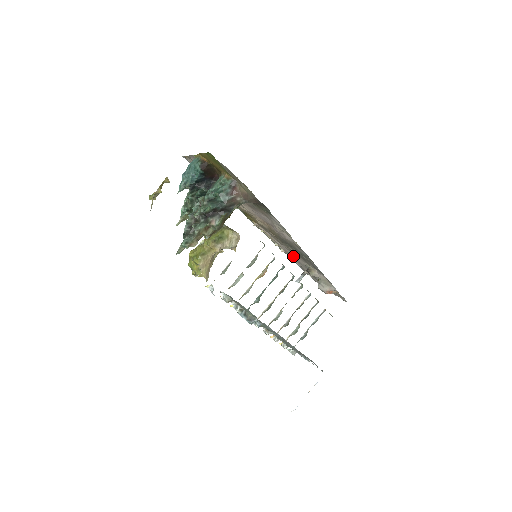
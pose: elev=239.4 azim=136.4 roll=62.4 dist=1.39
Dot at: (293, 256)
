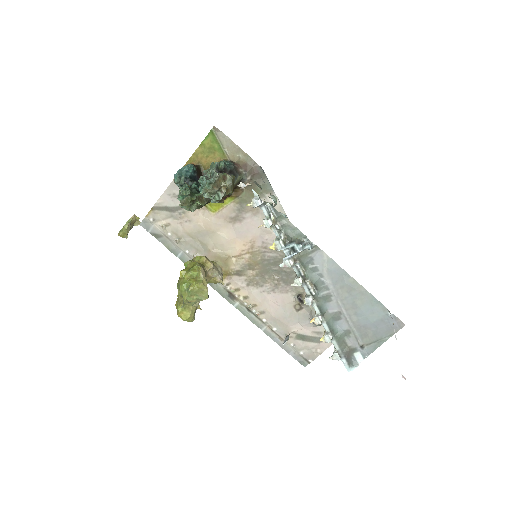
Dot at: (274, 302)
